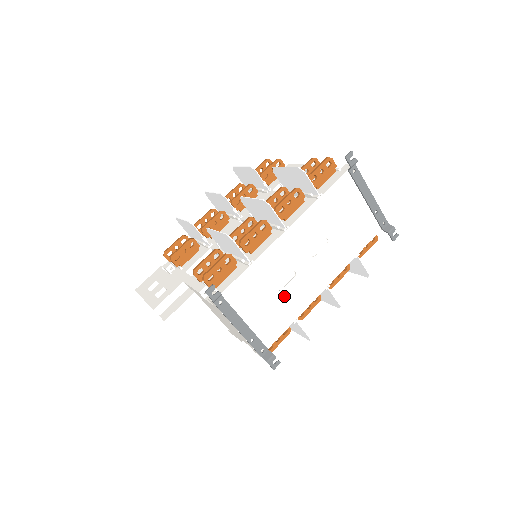
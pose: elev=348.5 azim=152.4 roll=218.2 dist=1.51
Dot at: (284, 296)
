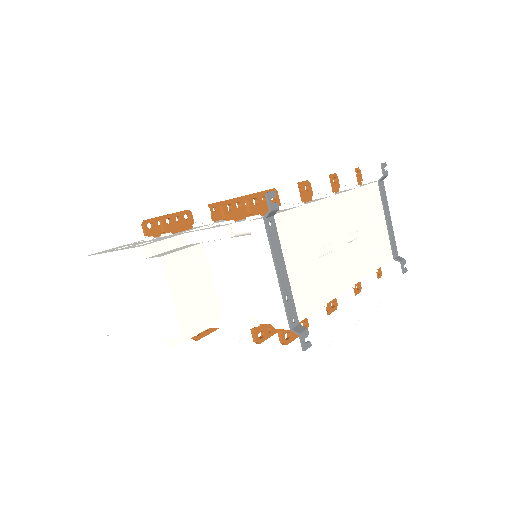
Dot at: (320, 267)
